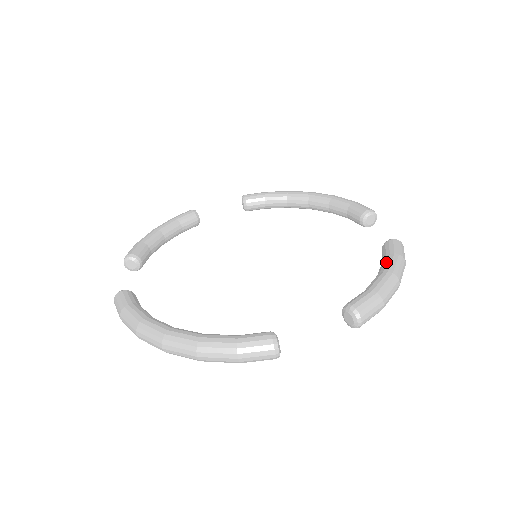
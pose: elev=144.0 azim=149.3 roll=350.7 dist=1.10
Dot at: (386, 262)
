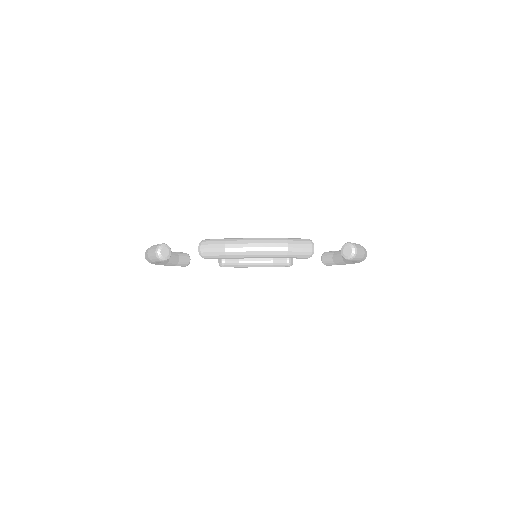
Dot at: occluded
